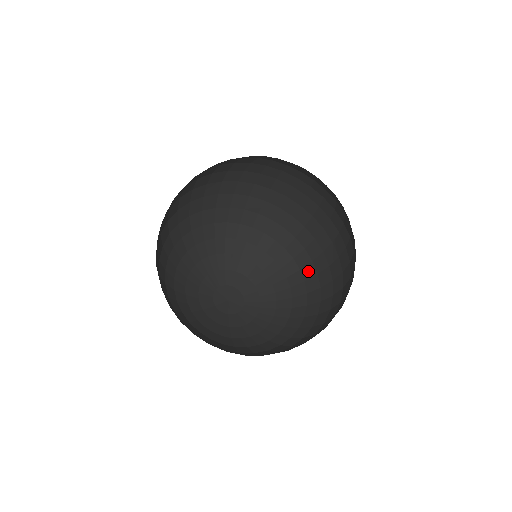
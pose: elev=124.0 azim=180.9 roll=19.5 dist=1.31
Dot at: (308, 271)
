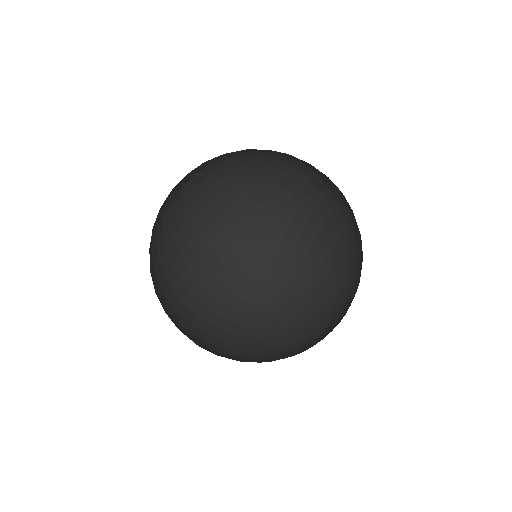
Dot at: (350, 233)
